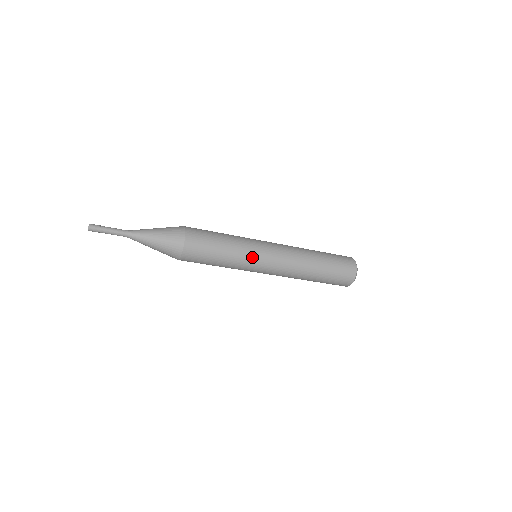
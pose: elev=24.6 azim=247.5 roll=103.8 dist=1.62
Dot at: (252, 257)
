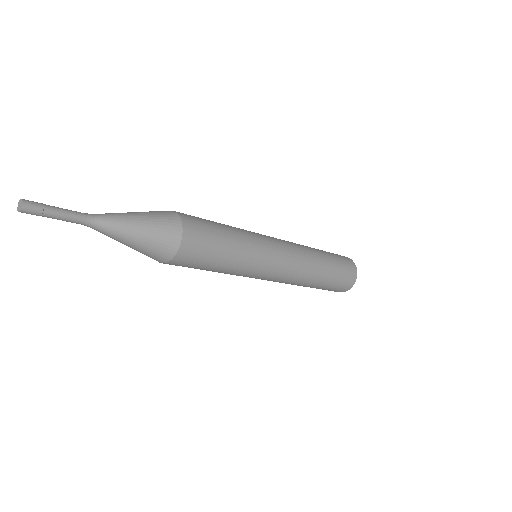
Dot at: (259, 265)
